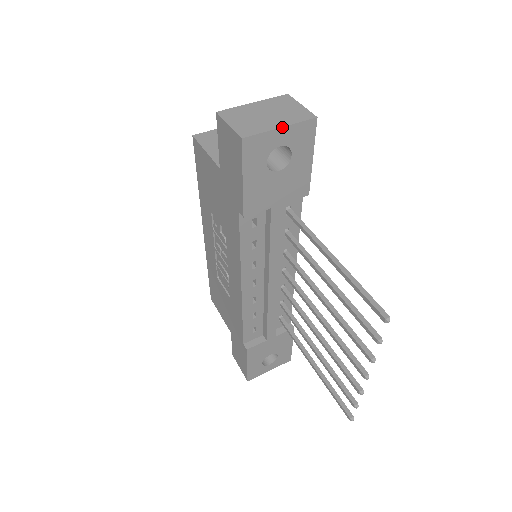
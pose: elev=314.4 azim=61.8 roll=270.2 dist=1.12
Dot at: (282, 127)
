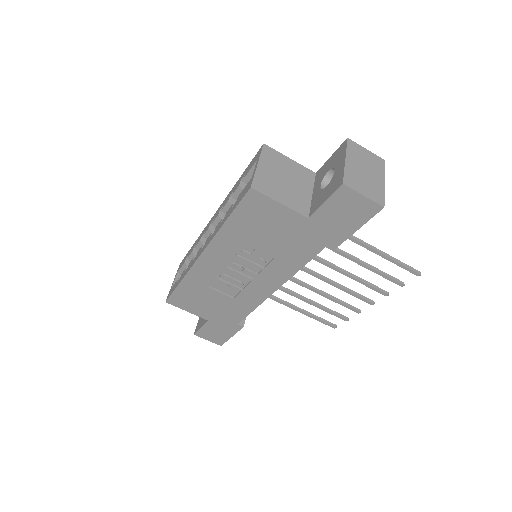
Dot at: (384, 182)
